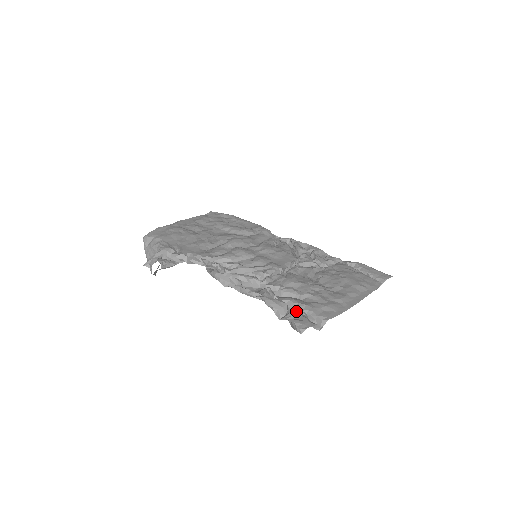
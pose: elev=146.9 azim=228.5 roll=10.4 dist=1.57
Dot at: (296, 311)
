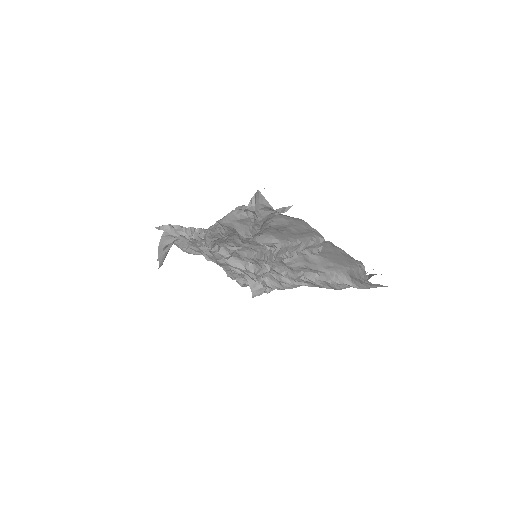
Dot at: occluded
